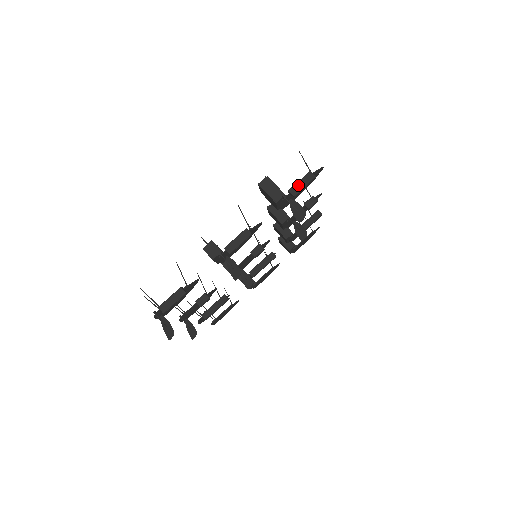
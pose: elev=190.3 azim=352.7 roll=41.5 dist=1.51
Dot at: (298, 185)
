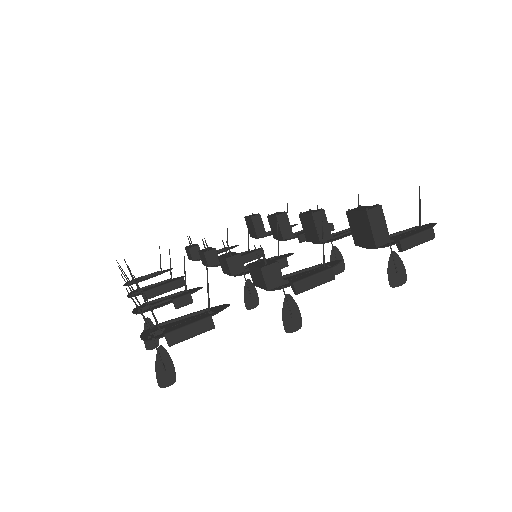
Dot at: (413, 239)
